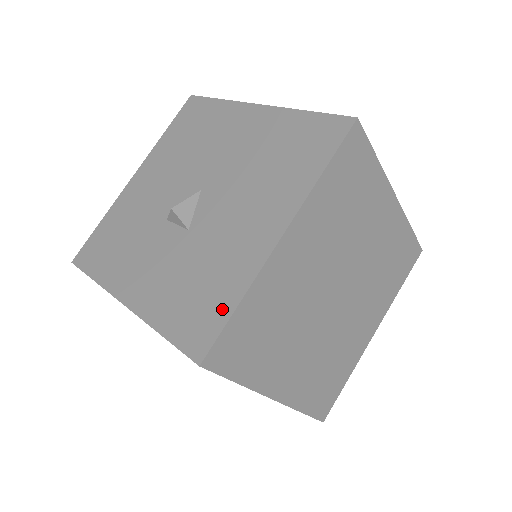
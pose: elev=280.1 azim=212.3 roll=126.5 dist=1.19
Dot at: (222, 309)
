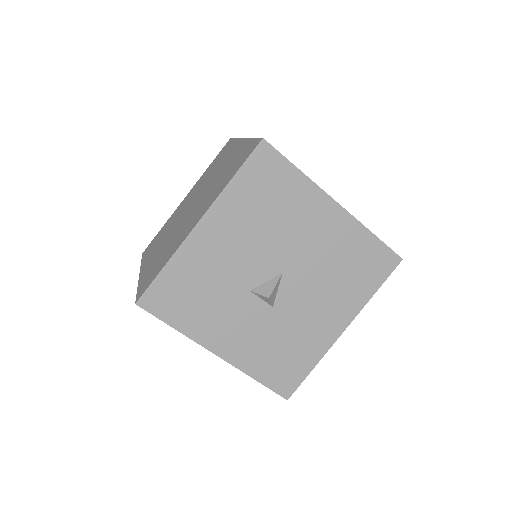
Dot at: (303, 370)
